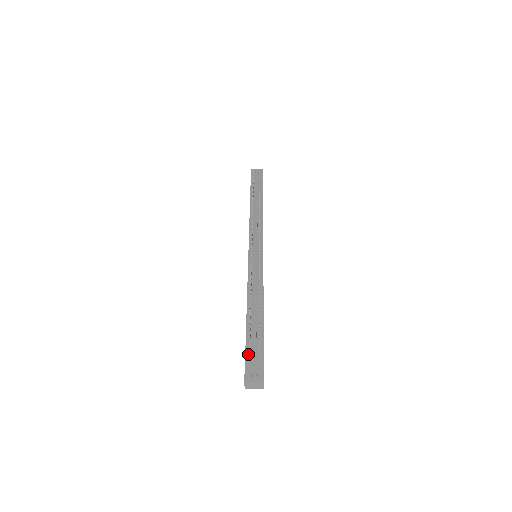
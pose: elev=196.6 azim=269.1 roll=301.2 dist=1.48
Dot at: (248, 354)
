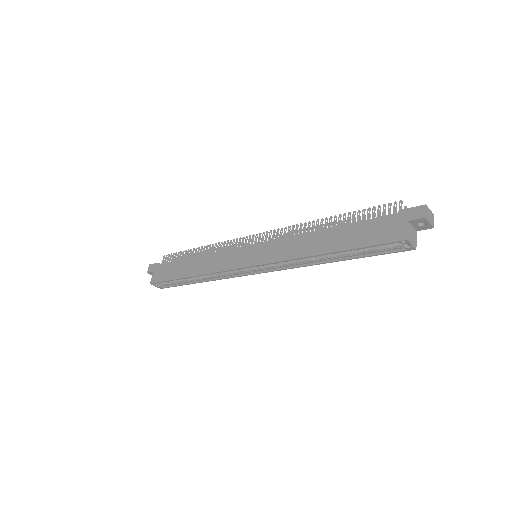
Dot at: occluded
